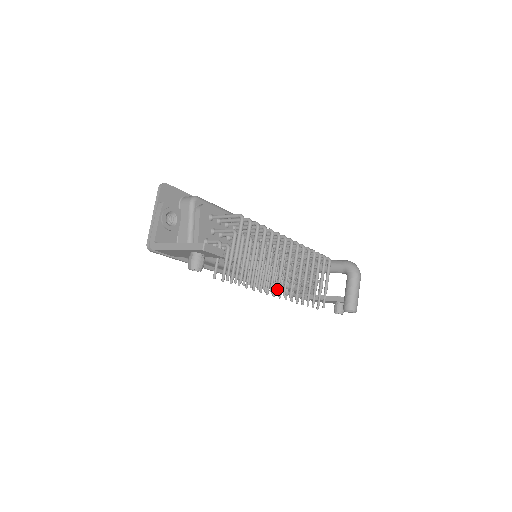
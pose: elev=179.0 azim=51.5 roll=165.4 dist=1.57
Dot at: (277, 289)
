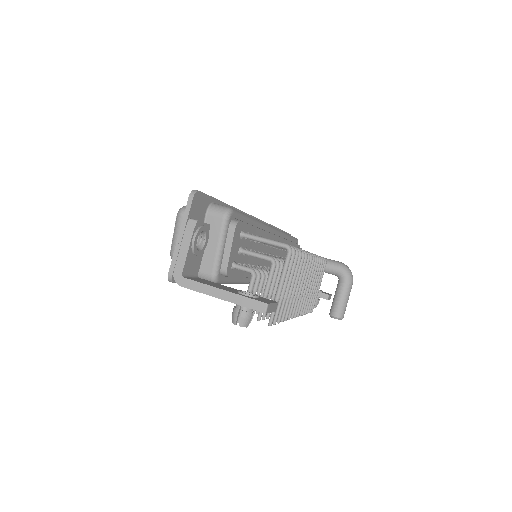
Dot at: (292, 314)
